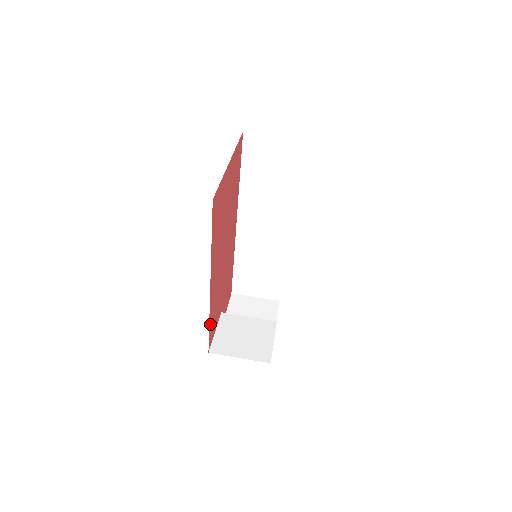
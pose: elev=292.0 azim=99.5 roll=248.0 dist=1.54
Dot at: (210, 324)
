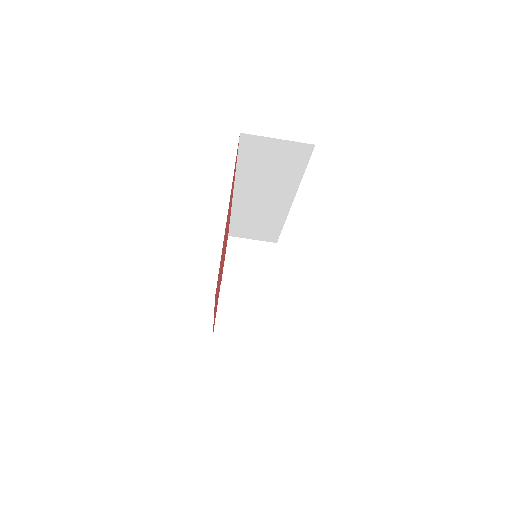
Dot at: occluded
